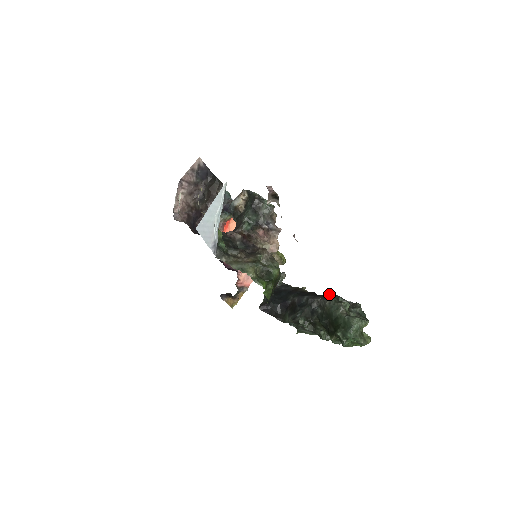
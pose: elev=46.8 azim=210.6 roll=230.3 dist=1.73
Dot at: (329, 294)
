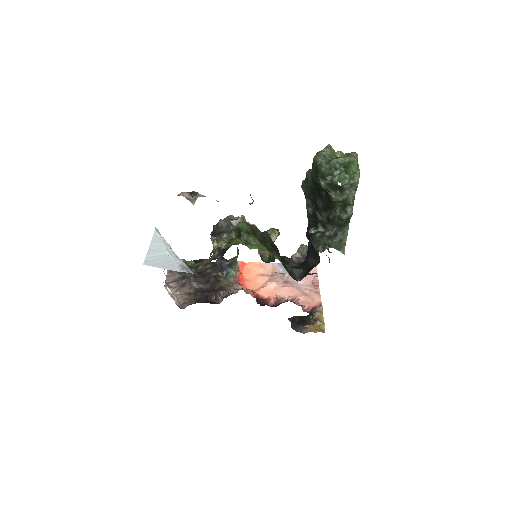
Dot at: occluded
